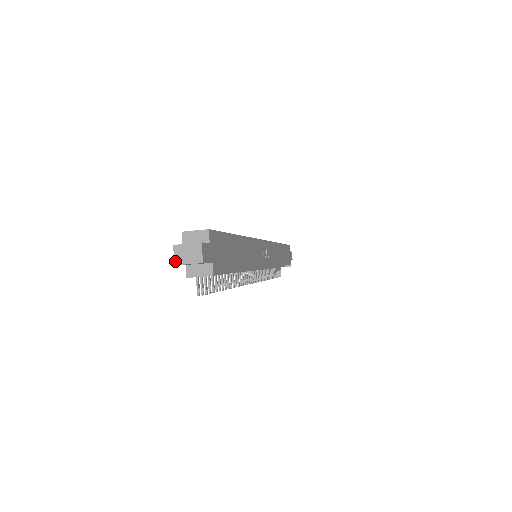
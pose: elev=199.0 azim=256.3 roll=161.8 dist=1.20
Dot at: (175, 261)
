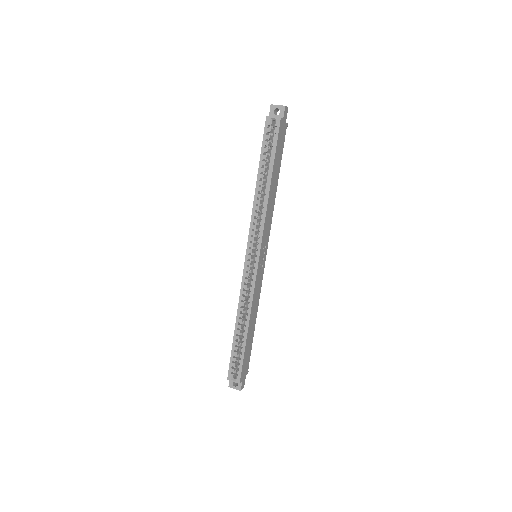
Dot at: occluded
